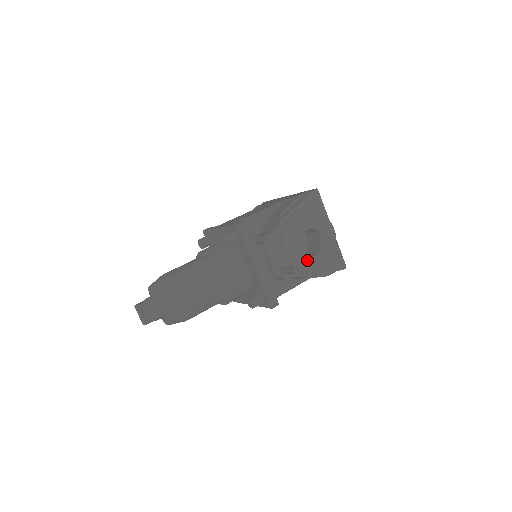
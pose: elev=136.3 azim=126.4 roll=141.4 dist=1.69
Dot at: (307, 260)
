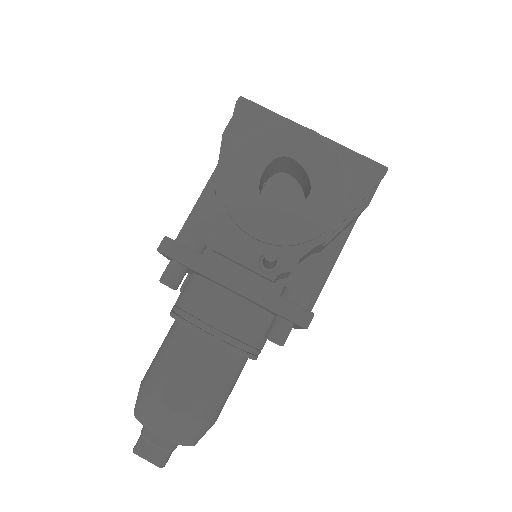
Dot at: (300, 215)
